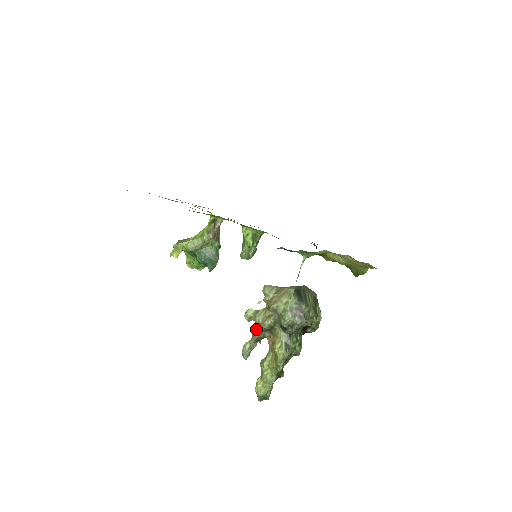
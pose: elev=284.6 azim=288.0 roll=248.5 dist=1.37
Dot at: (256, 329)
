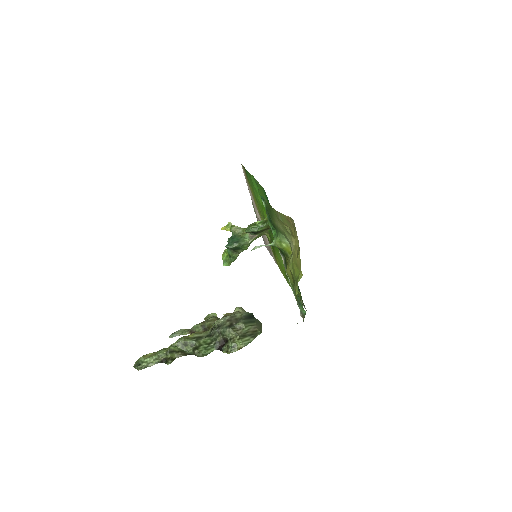
Dot at: (201, 323)
